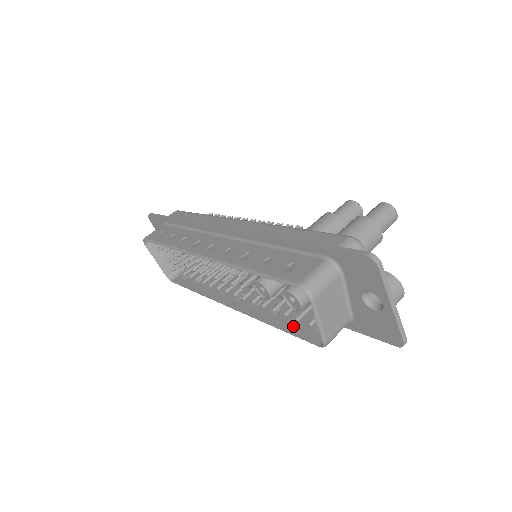
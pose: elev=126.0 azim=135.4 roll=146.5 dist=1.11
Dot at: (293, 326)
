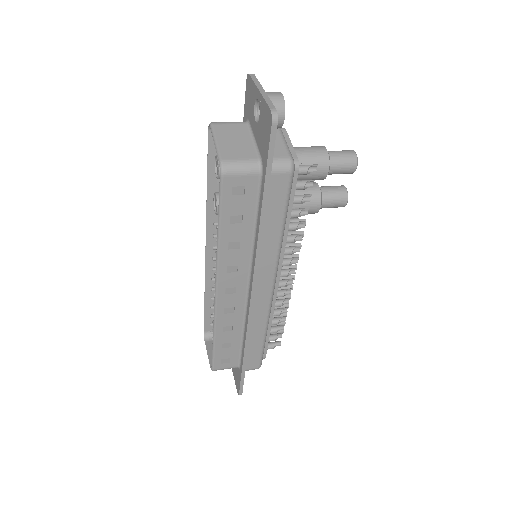
Dot at: (227, 213)
